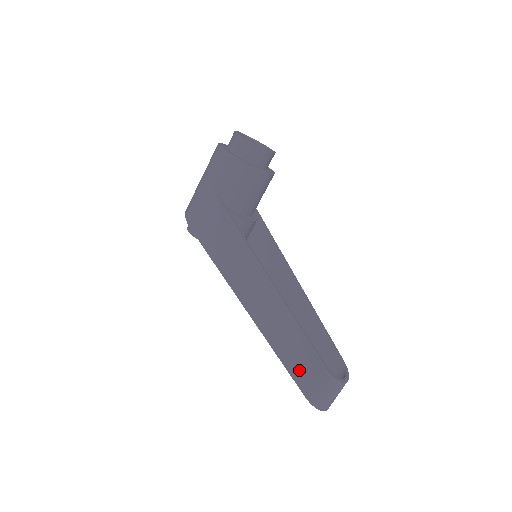
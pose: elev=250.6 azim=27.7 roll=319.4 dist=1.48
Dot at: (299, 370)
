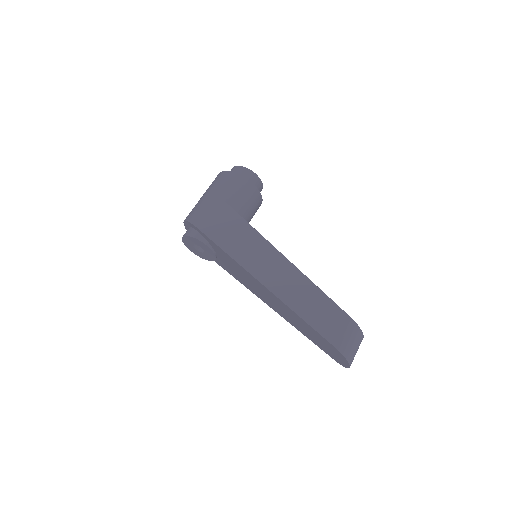
Dot at: (325, 325)
